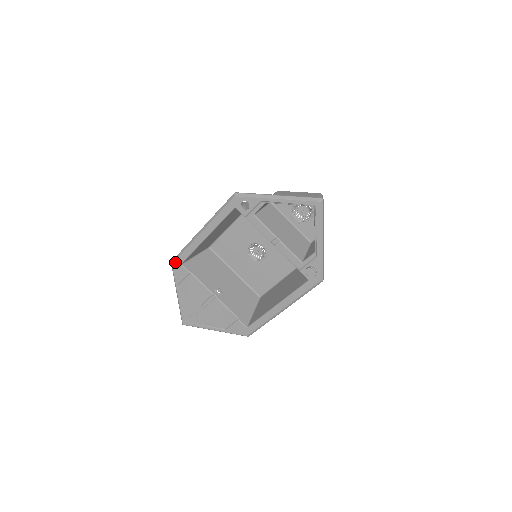
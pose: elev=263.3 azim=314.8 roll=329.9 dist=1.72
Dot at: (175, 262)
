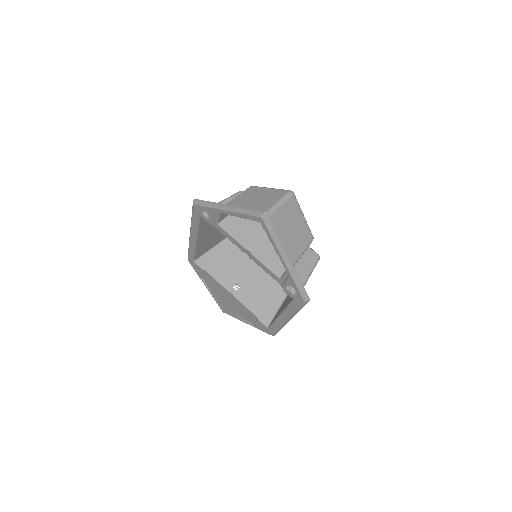
Dot at: (189, 259)
